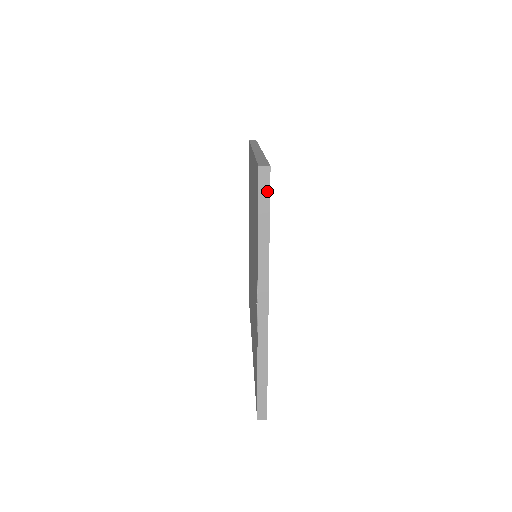
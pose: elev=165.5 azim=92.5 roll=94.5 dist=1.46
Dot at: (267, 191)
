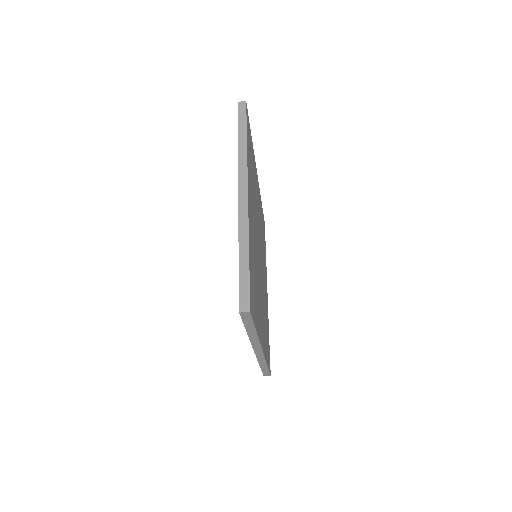
Dot at: (244, 115)
